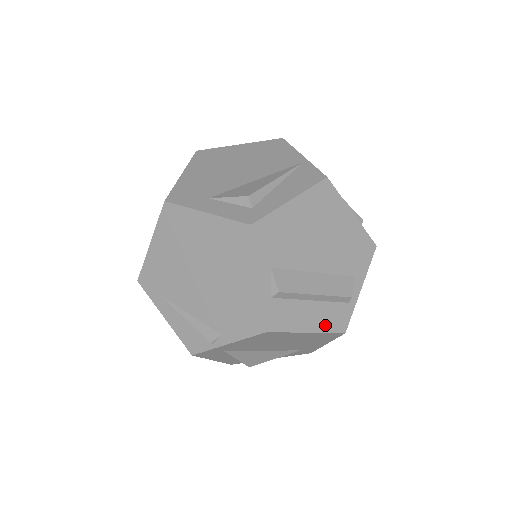
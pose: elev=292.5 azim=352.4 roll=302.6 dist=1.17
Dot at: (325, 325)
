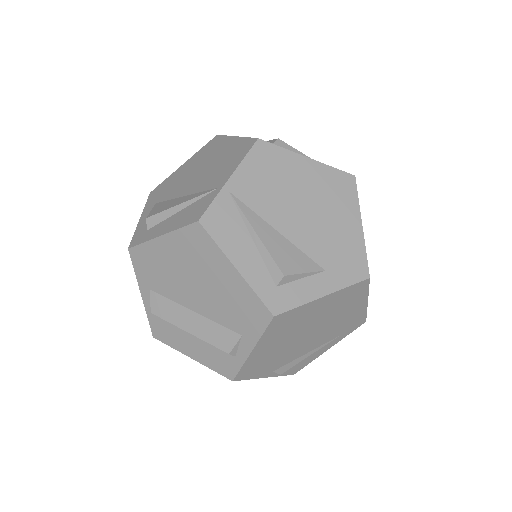
Dot at: (208, 361)
